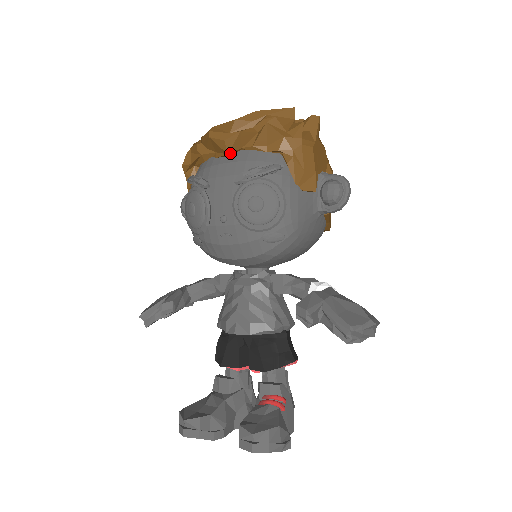
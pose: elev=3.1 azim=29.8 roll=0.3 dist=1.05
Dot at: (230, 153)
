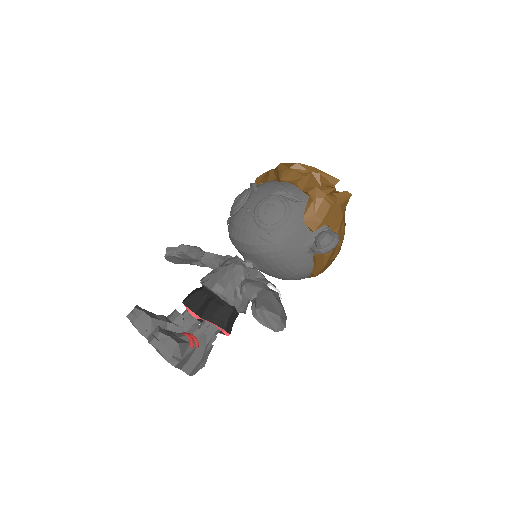
Dot at: (282, 180)
